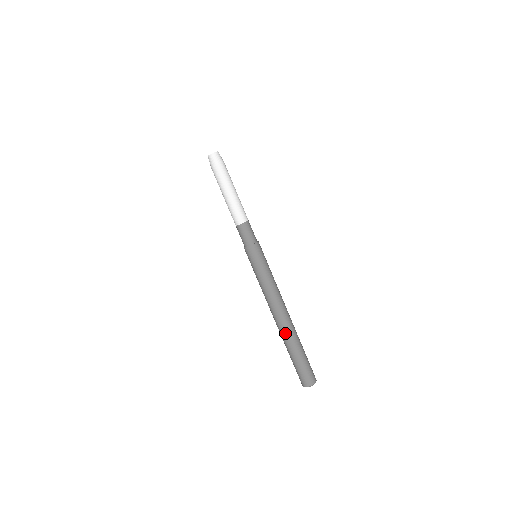
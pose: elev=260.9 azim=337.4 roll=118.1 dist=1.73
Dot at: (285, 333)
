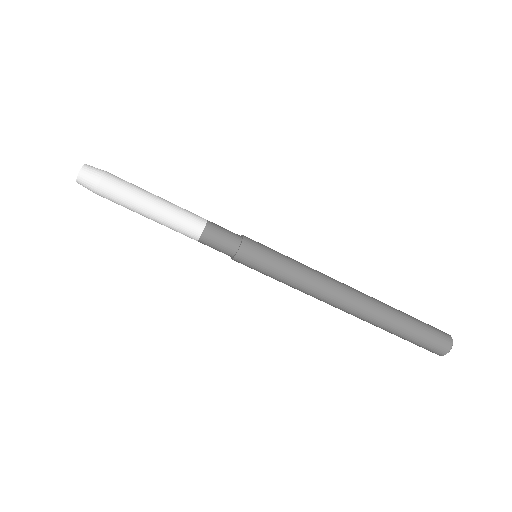
Dot at: occluded
